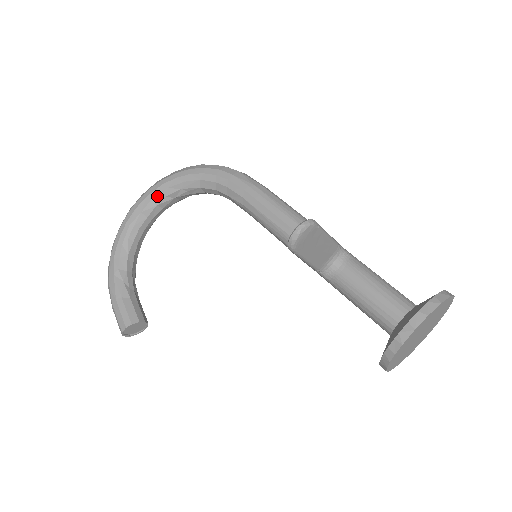
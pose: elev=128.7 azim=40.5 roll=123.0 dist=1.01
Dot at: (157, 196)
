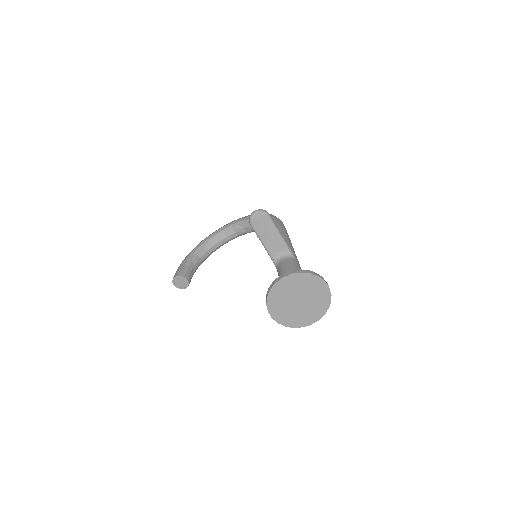
Dot at: (235, 224)
